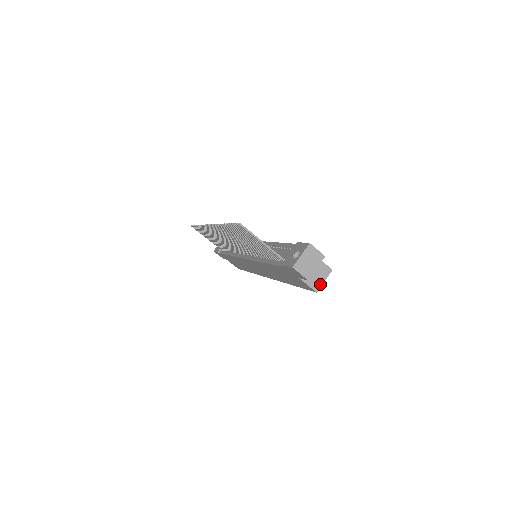
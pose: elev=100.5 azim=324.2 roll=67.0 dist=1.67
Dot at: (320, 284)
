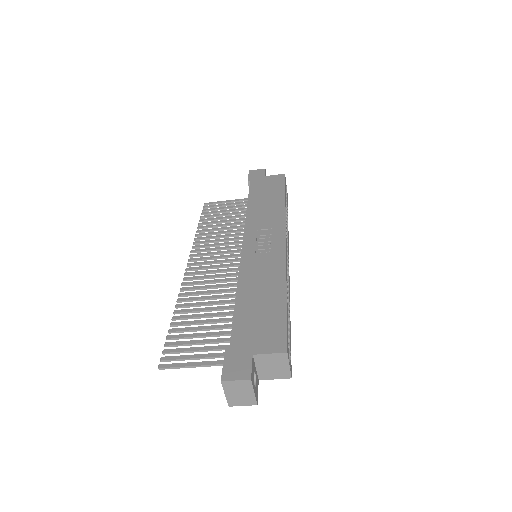
Dot at: (287, 371)
